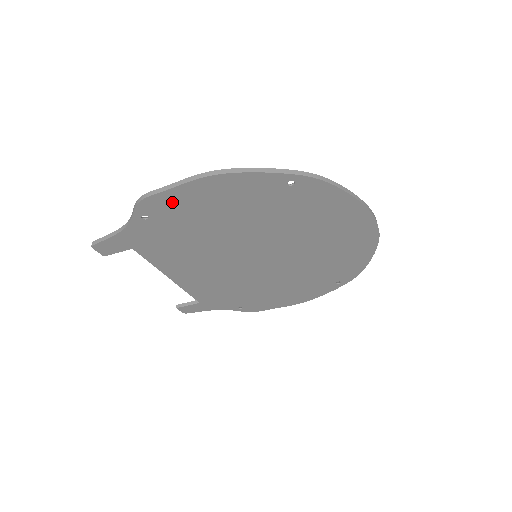
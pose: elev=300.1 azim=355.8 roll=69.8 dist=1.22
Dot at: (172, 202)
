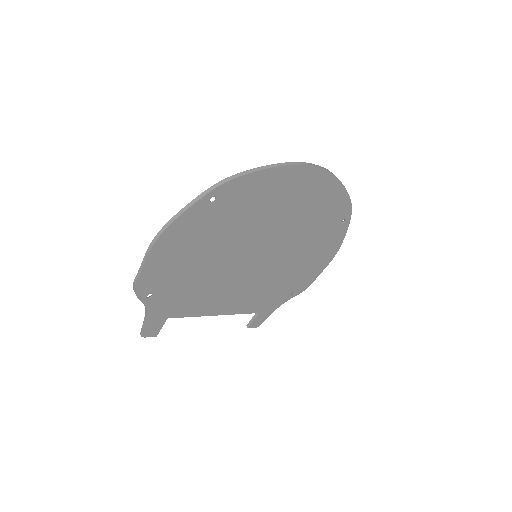
Dot at: (154, 274)
